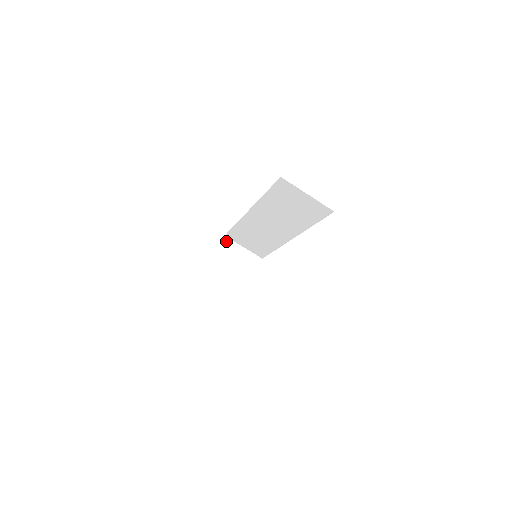
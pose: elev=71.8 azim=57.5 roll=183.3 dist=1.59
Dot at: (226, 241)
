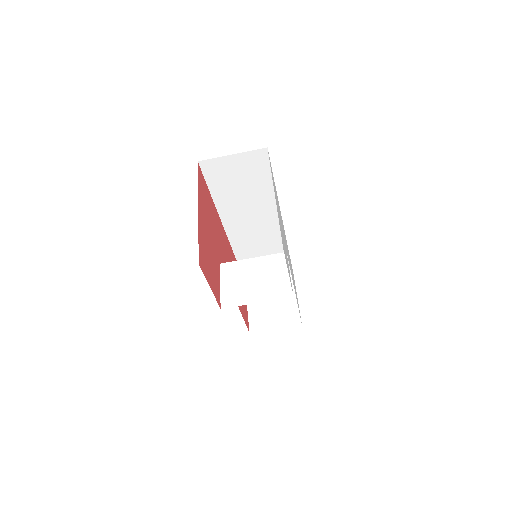
Dot at: occluded
